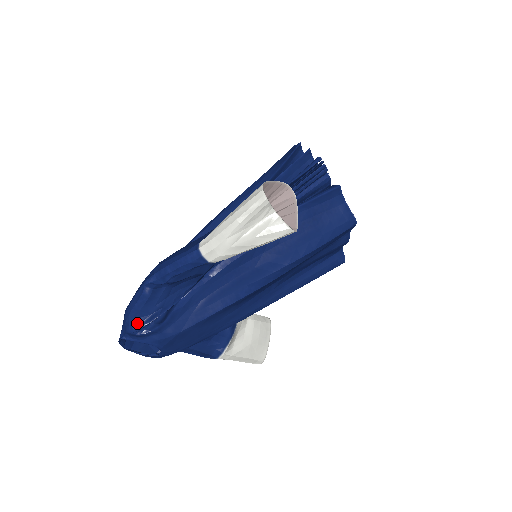
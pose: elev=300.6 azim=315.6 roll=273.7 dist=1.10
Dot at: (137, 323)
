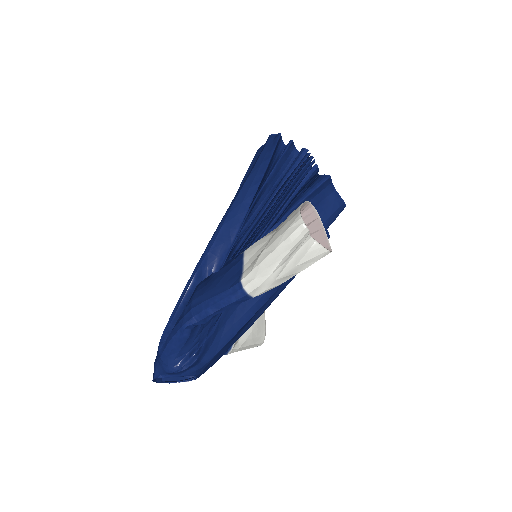
Dot at: (177, 362)
